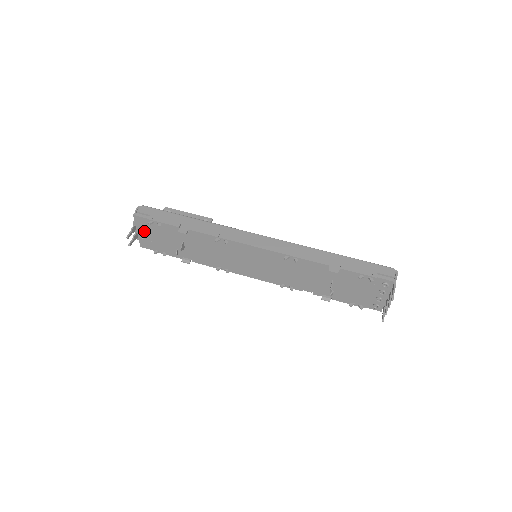
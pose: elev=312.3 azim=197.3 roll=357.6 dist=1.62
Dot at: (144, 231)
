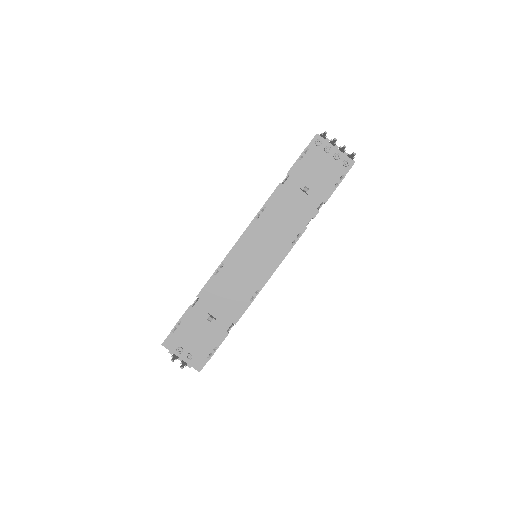
Dot at: (183, 350)
